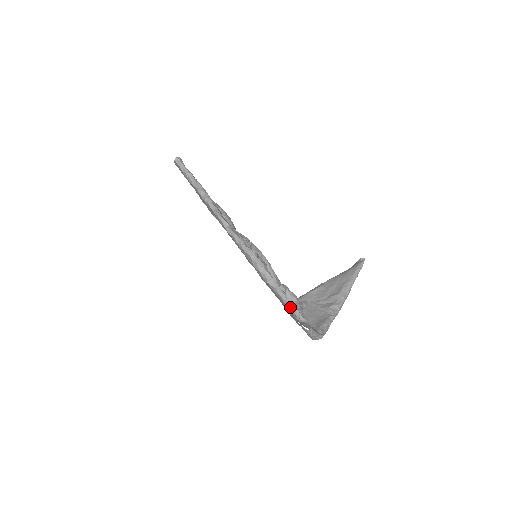
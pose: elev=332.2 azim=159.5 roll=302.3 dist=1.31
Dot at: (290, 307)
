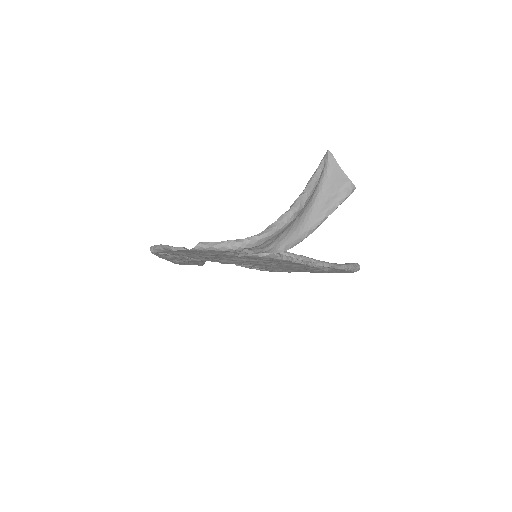
Dot at: occluded
